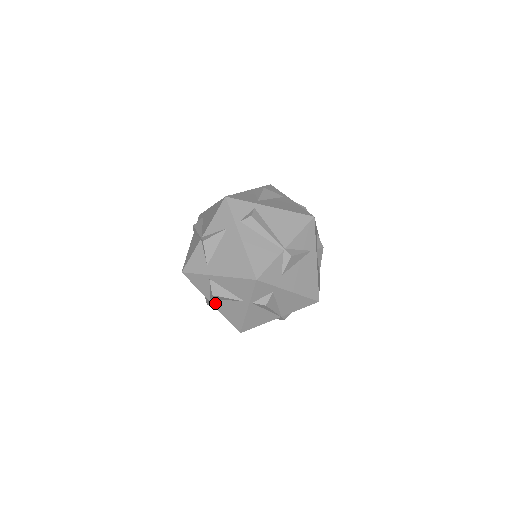
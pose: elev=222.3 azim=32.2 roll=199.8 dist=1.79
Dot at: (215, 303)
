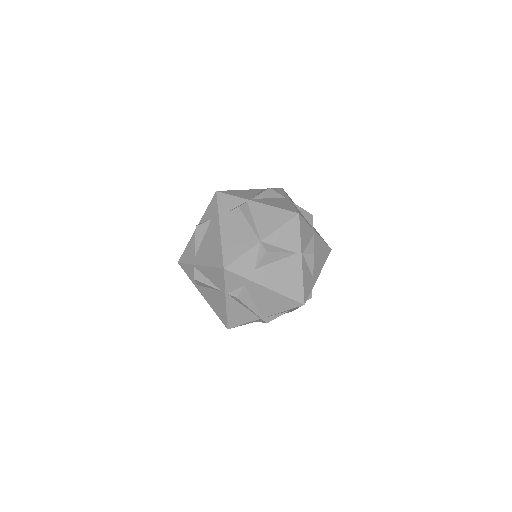
Dot at: occluded
